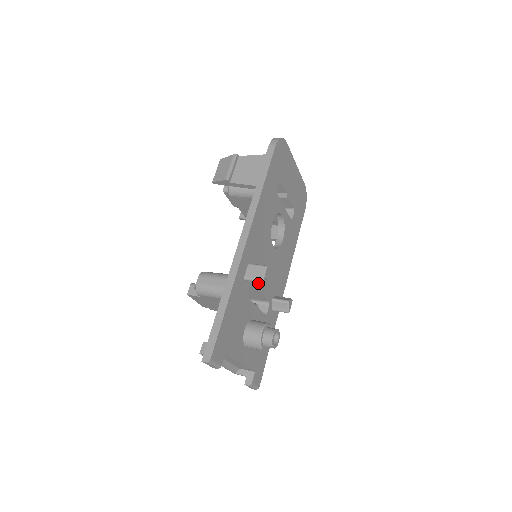
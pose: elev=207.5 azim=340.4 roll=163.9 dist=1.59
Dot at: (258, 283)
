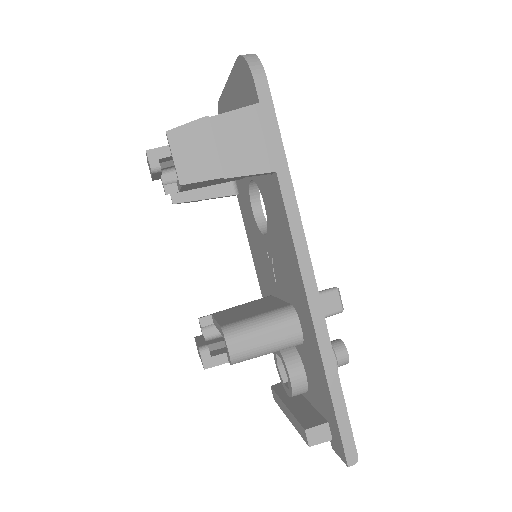
Dot at: occluded
